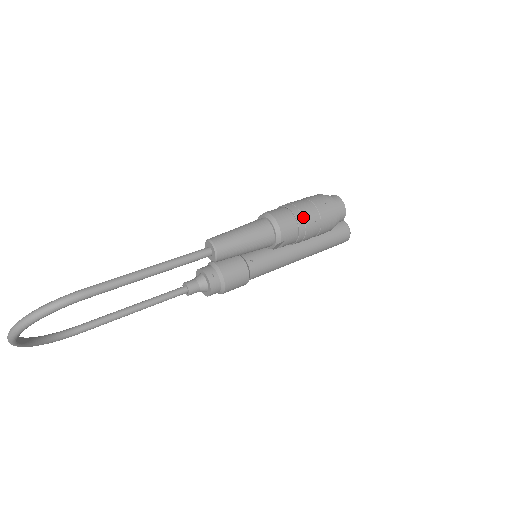
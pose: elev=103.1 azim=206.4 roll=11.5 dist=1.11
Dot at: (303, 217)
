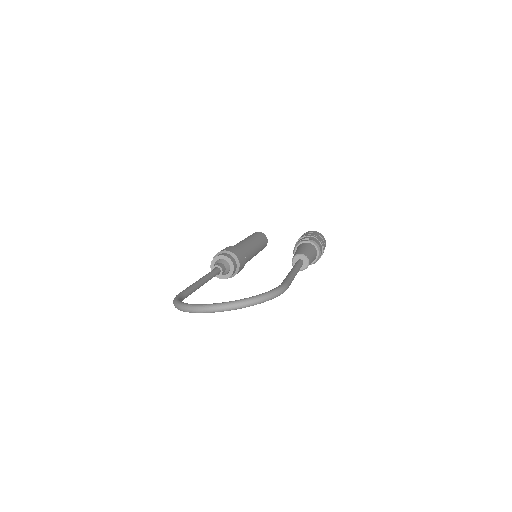
Dot at: occluded
